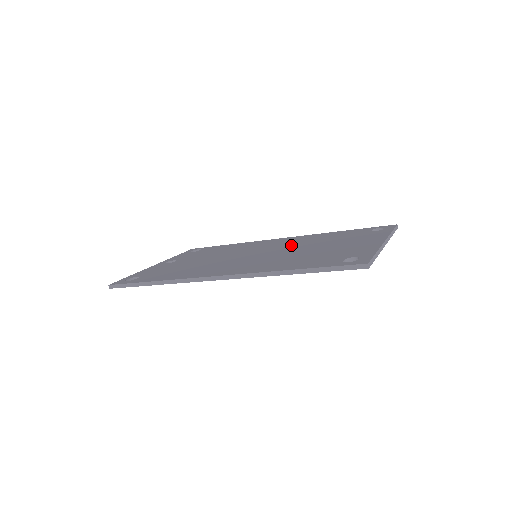
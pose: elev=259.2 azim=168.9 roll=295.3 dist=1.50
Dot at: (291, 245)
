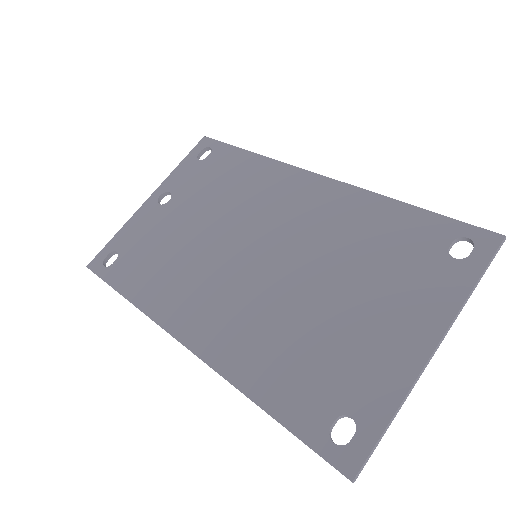
Dot at: (310, 242)
